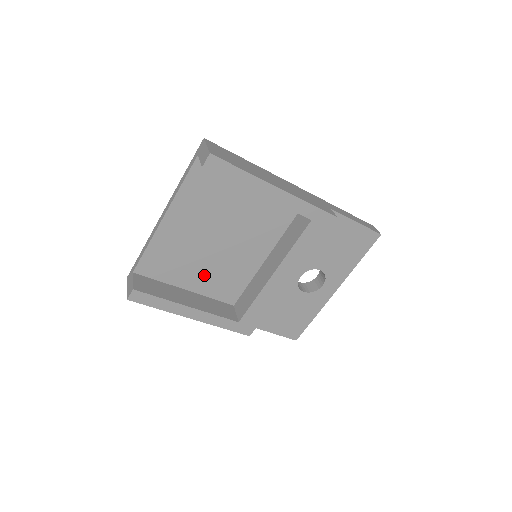
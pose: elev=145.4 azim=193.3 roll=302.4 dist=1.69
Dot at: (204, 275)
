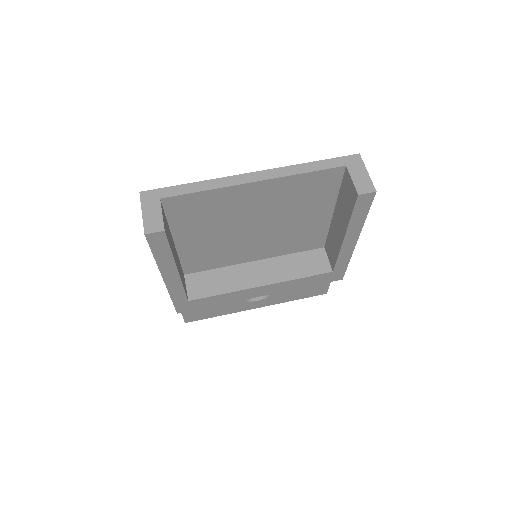
Dot at: (204, 241)
